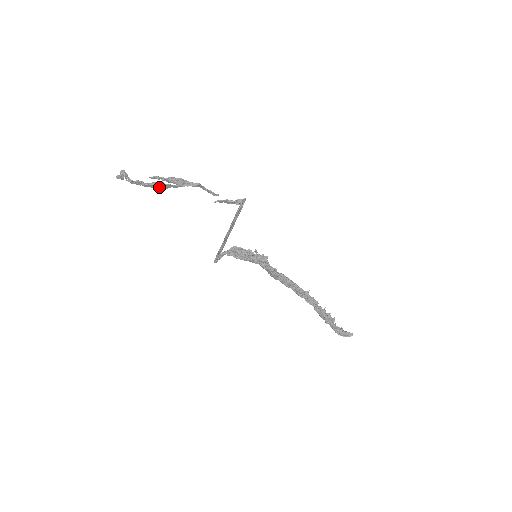
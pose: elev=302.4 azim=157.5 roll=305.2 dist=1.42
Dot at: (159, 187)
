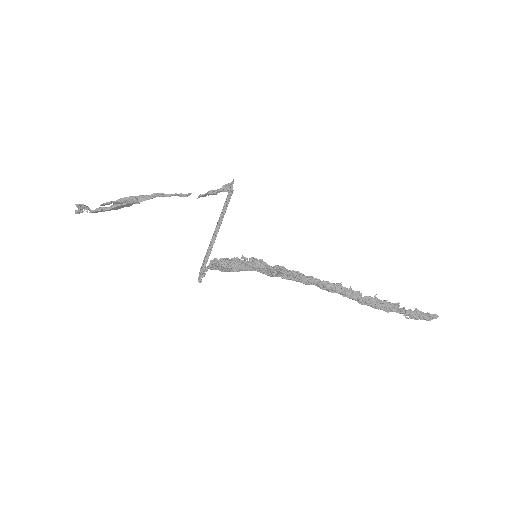
Dot at: (122, 207)
